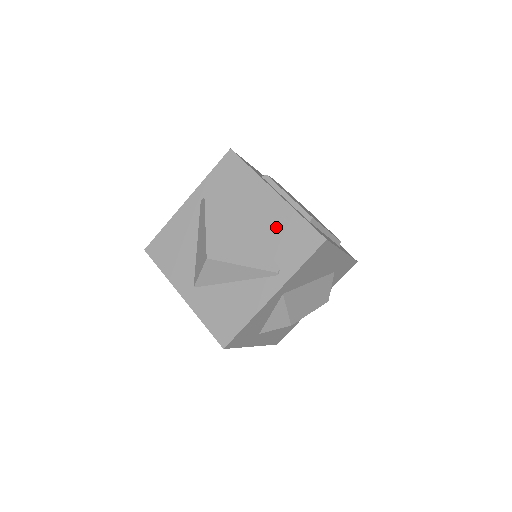
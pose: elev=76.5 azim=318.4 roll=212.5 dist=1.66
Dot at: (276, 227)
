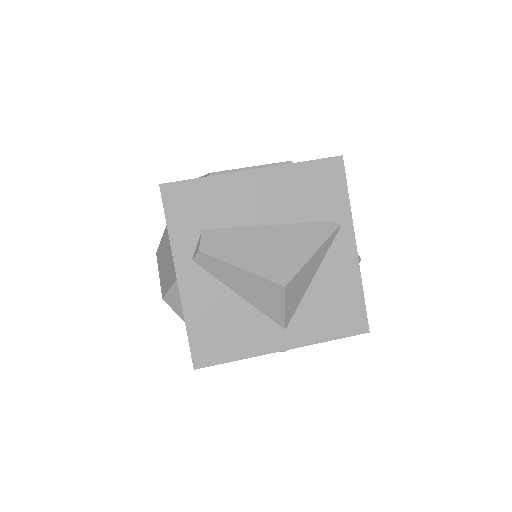
Dot at: (292, 195)
